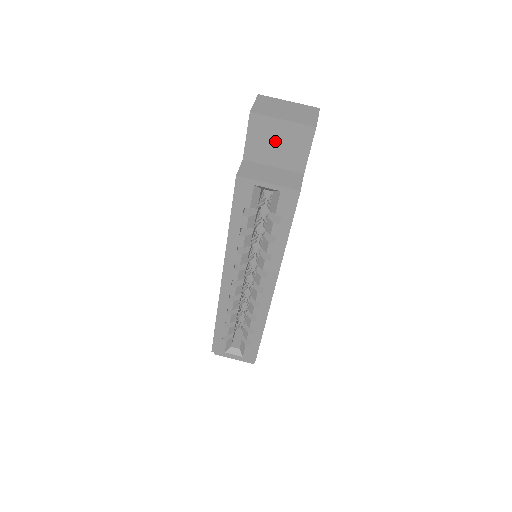
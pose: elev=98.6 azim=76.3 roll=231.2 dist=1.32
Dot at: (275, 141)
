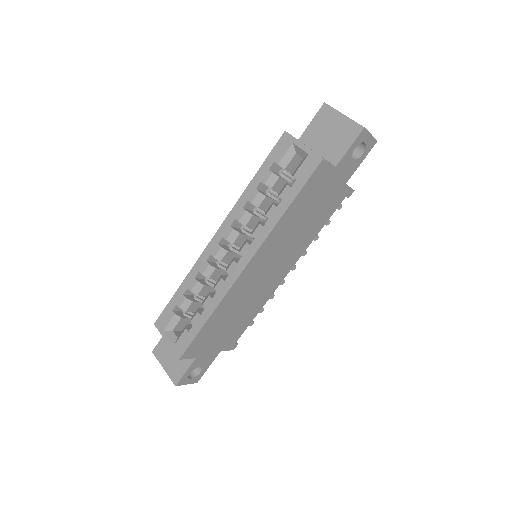
Dot at: (329, 131)
